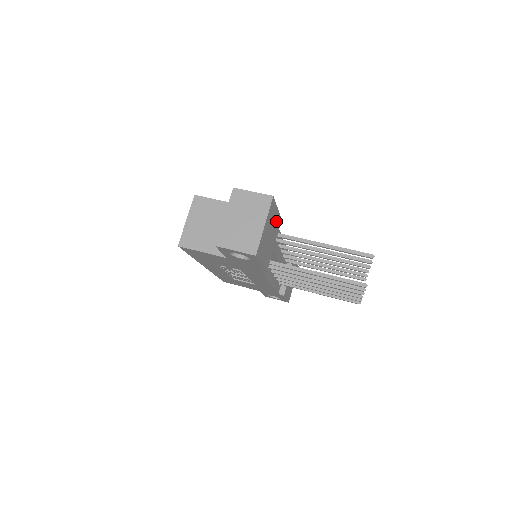
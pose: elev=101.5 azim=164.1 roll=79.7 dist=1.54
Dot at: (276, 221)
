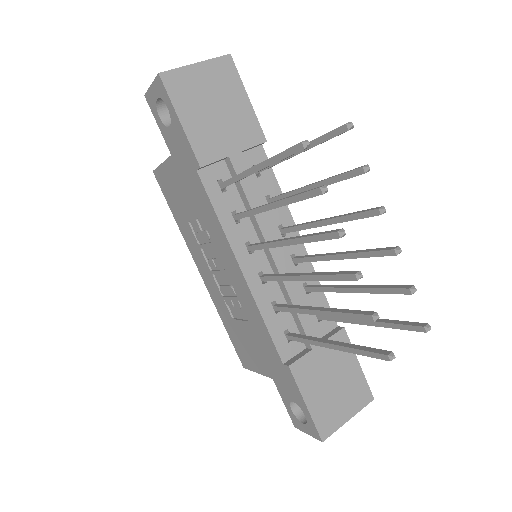
Dot at: (243, 116)
